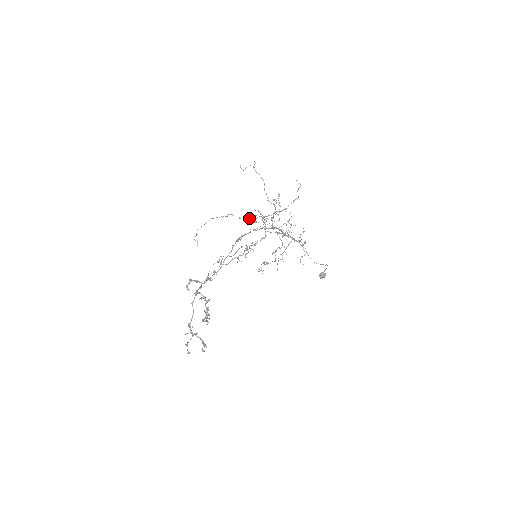
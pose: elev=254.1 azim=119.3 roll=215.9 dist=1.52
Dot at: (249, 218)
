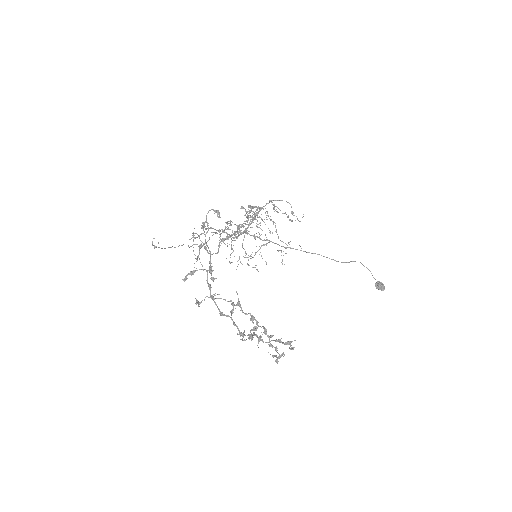
Dot at: occluded
